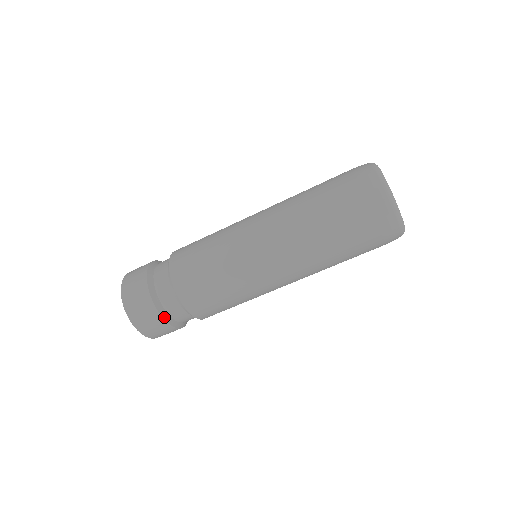
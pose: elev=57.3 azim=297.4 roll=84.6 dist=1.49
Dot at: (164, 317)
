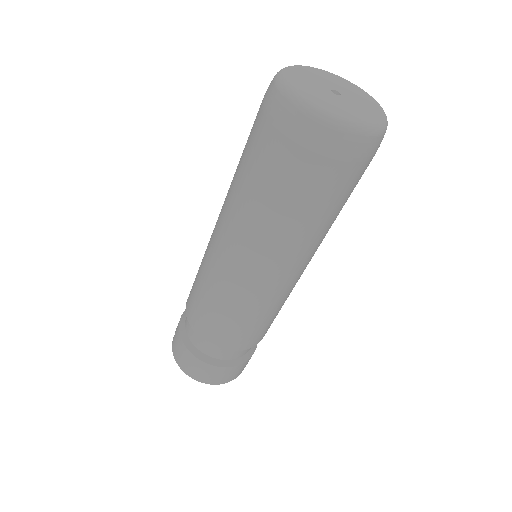
Dot at: (203, 360)
